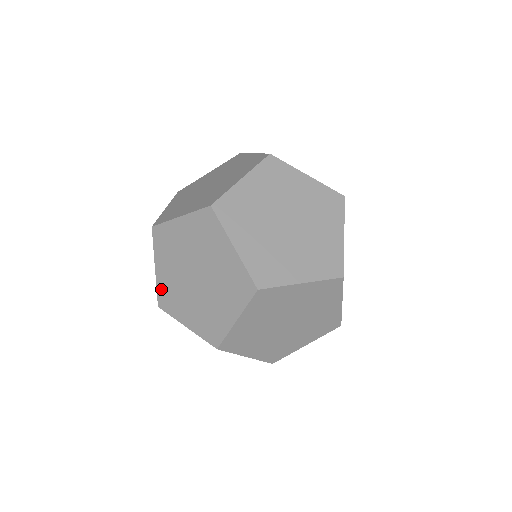
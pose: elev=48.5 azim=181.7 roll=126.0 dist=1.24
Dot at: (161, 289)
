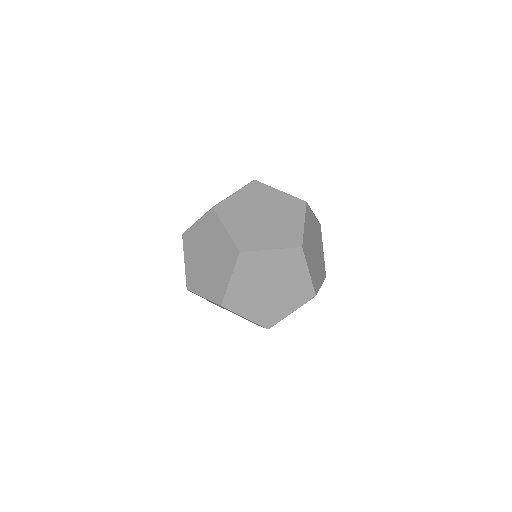
Dot at: (227, 203)
